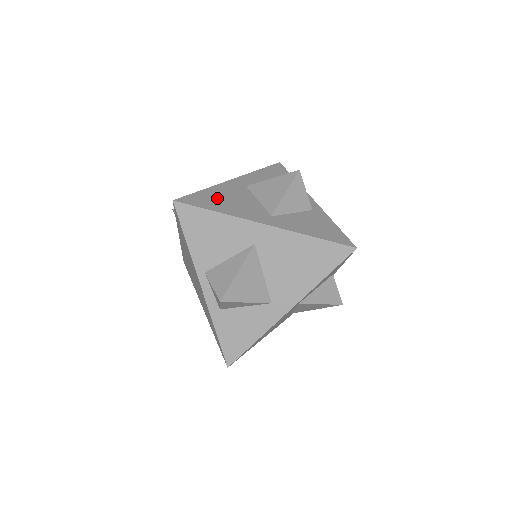
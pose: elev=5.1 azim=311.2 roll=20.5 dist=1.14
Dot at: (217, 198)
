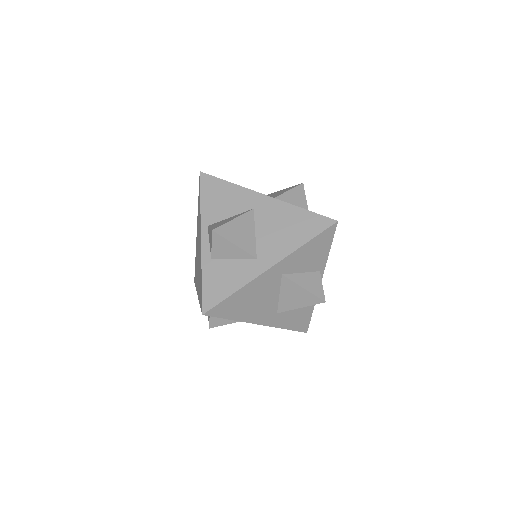
Dot at: occluded
